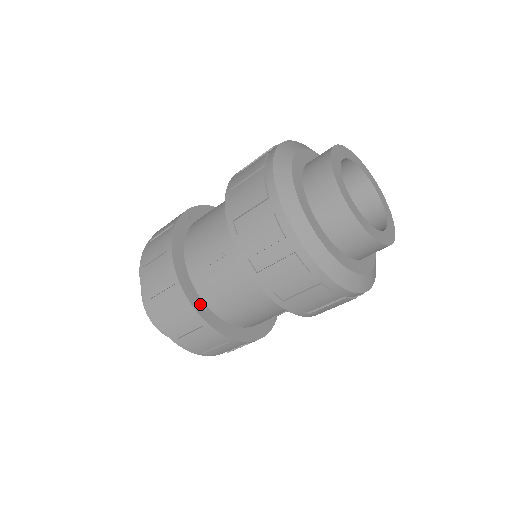
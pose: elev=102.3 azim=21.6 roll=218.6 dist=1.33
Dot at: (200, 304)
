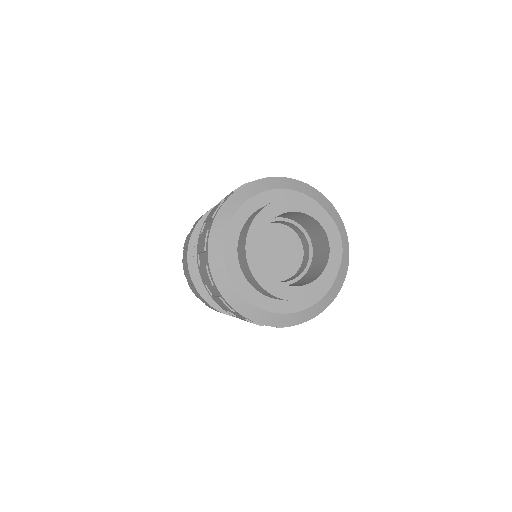
Dot at: occluded
